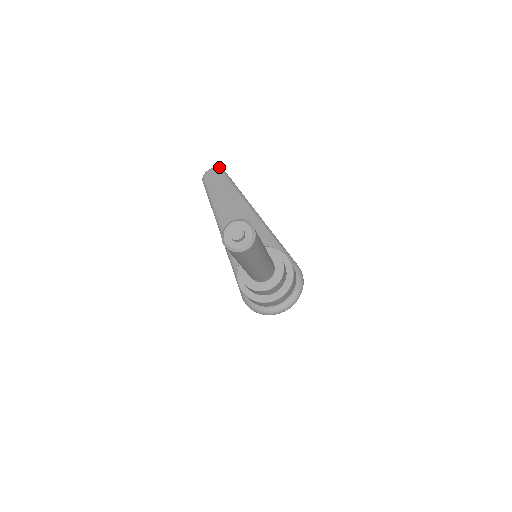
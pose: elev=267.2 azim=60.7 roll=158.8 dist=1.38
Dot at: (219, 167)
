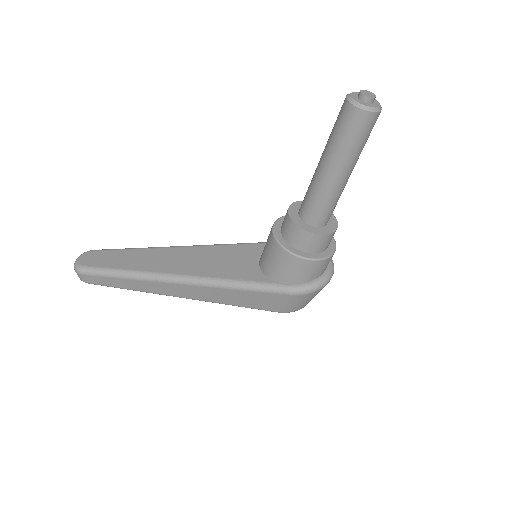
Dot at: occluded
